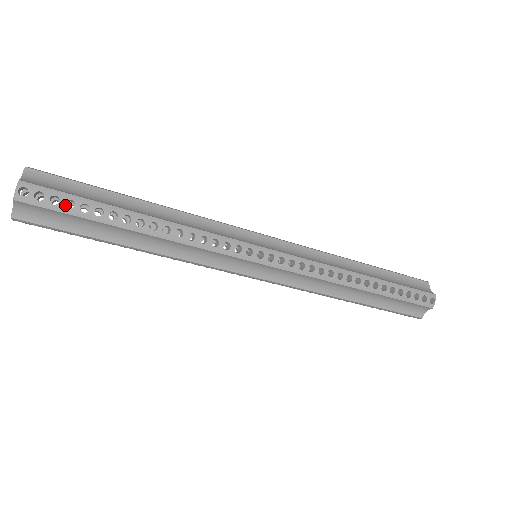
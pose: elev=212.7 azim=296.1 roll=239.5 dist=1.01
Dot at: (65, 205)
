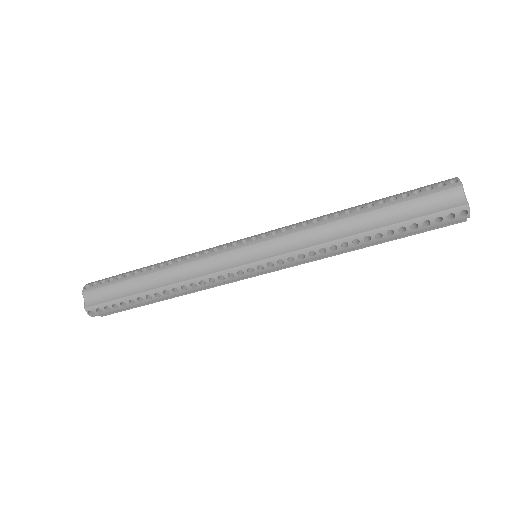
Dot at: occluded
